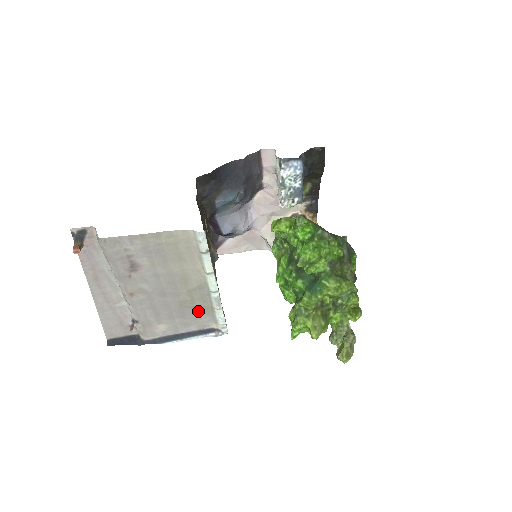
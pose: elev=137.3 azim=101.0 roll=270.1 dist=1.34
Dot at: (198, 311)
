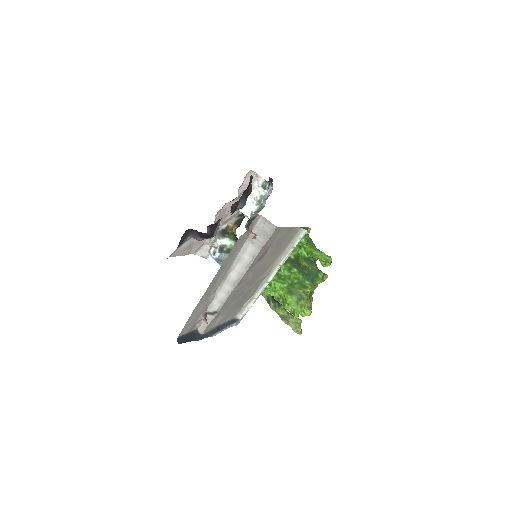
Dot at: (243, 301)
